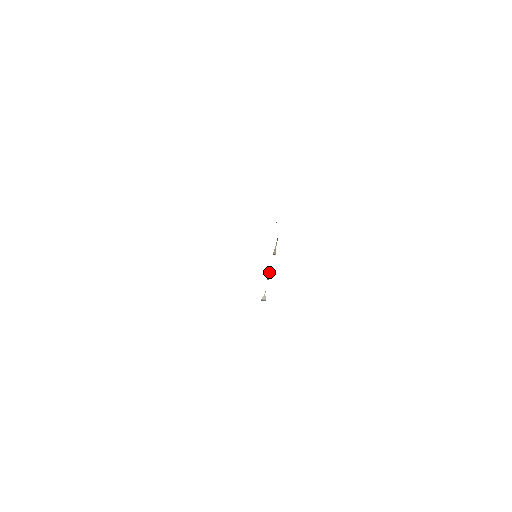
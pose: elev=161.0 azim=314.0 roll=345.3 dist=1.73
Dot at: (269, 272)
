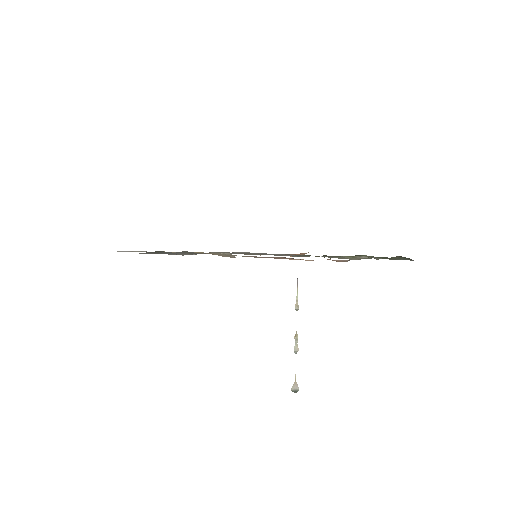
Dot at: (295, 340)
